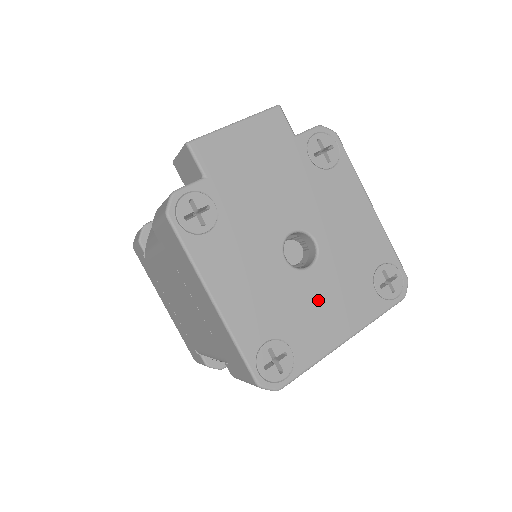
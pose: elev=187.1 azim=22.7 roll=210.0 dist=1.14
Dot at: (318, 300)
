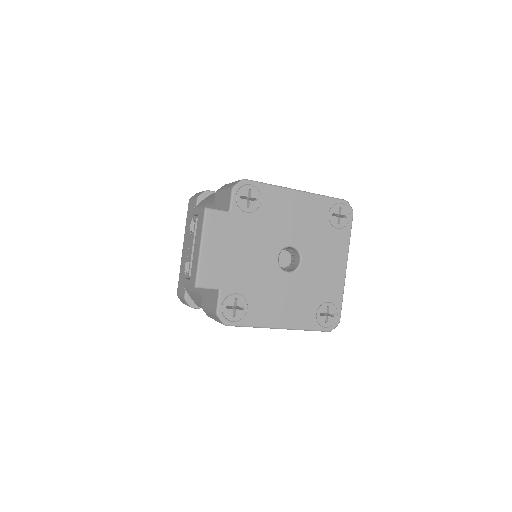
Dot at: (319, 269)
